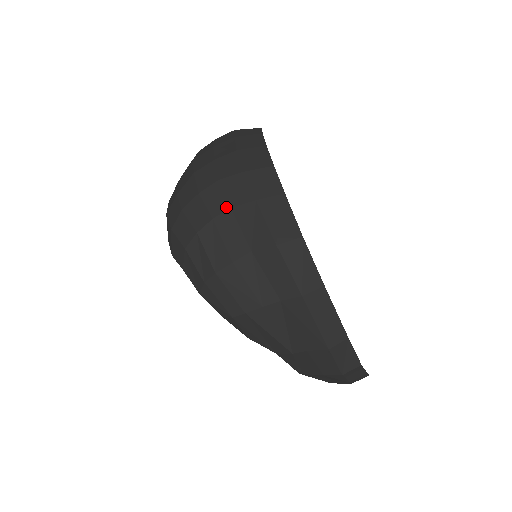
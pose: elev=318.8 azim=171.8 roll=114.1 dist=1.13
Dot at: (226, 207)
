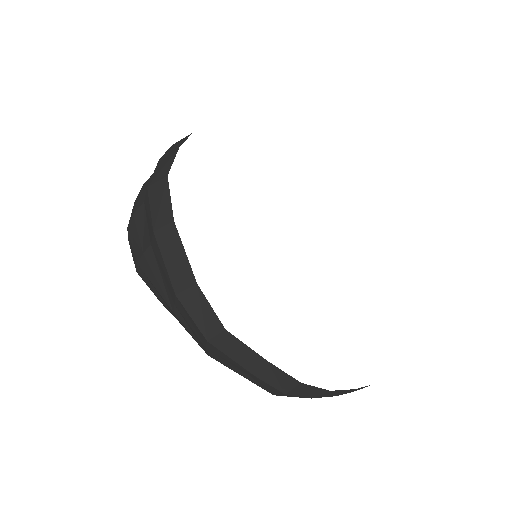
Dot at: occluded
